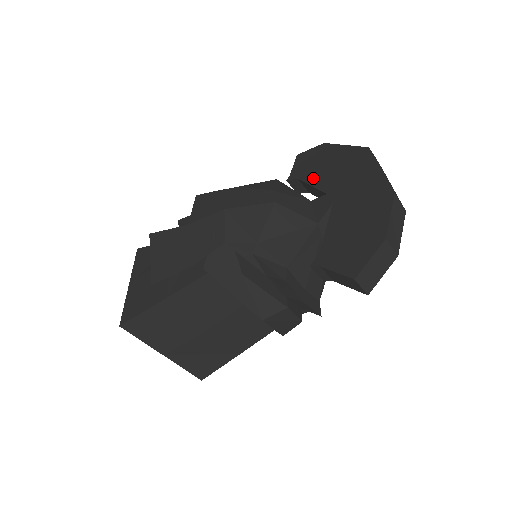
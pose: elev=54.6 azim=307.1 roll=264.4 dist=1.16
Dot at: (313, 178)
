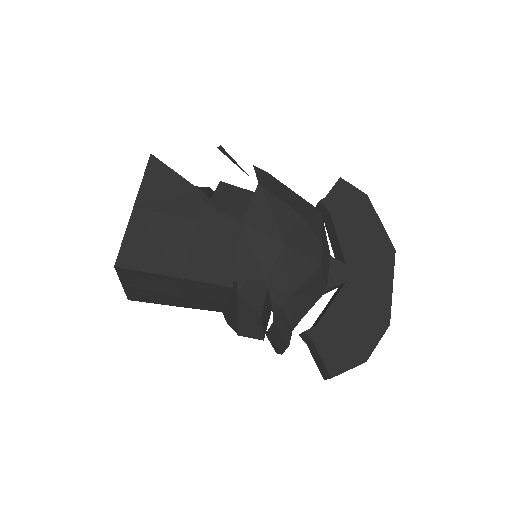
Dot at: (343, 230)
